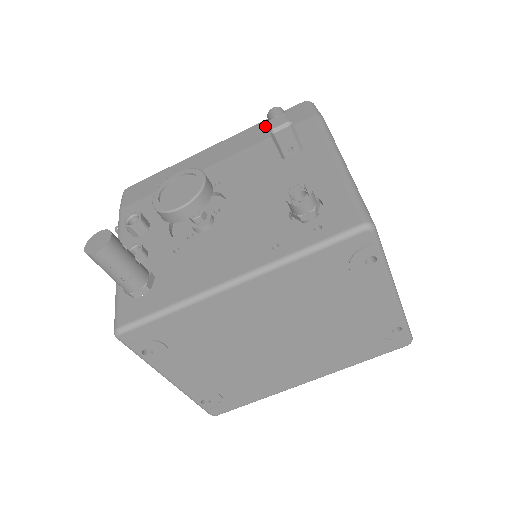
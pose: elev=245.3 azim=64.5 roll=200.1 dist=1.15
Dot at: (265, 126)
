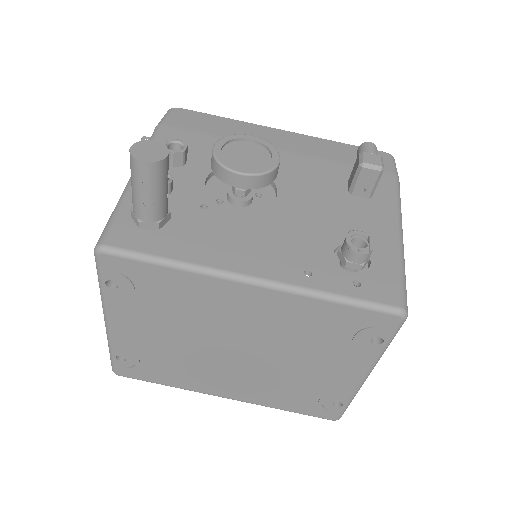
Dot at: (344, 149)
